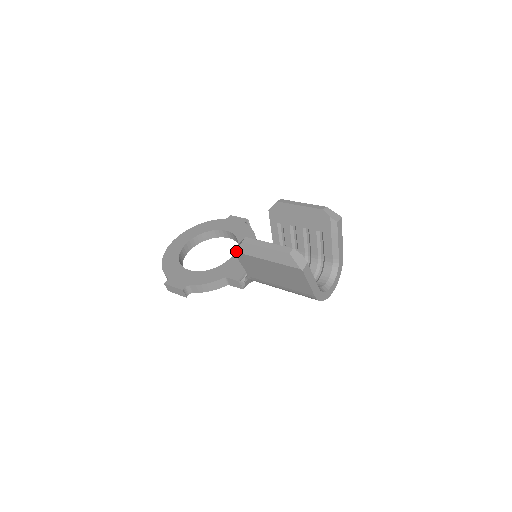
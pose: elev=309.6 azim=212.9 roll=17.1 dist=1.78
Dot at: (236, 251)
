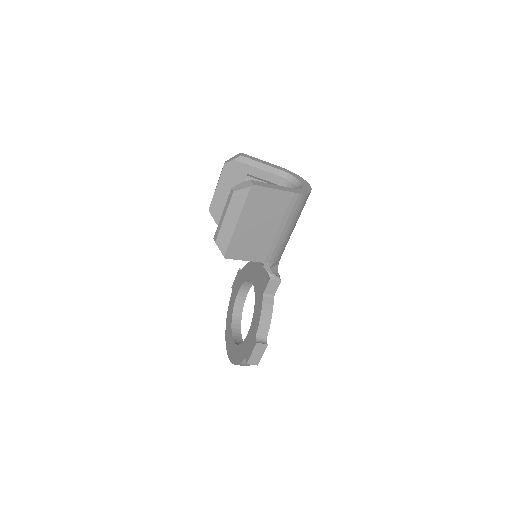
Dot at: (224, 255)
